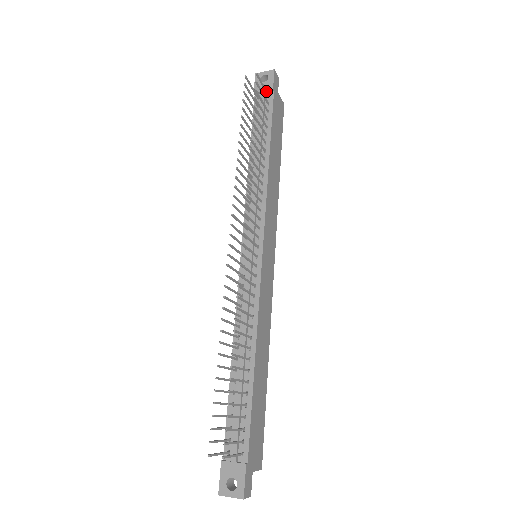
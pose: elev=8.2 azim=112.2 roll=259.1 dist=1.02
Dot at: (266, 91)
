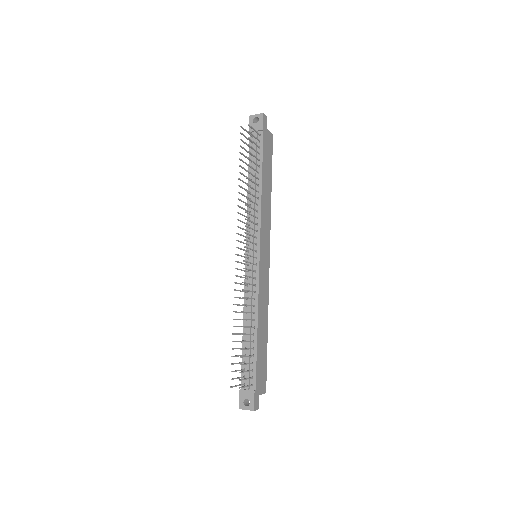
Dot at: (257, 133)
